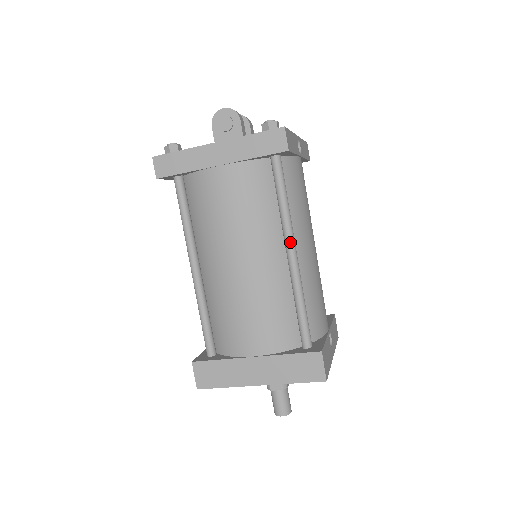
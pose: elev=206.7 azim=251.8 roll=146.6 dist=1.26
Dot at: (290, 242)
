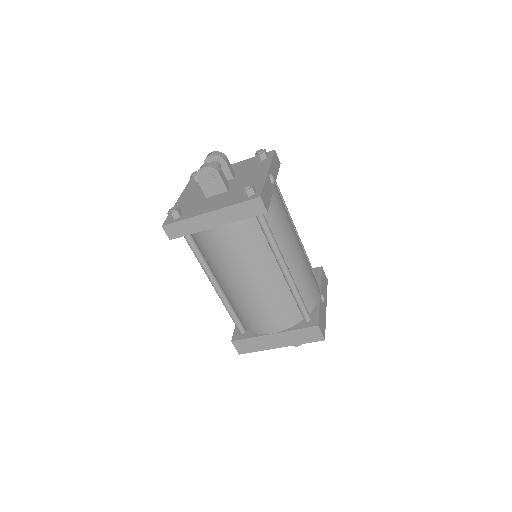
Dot at: (282, 264)
